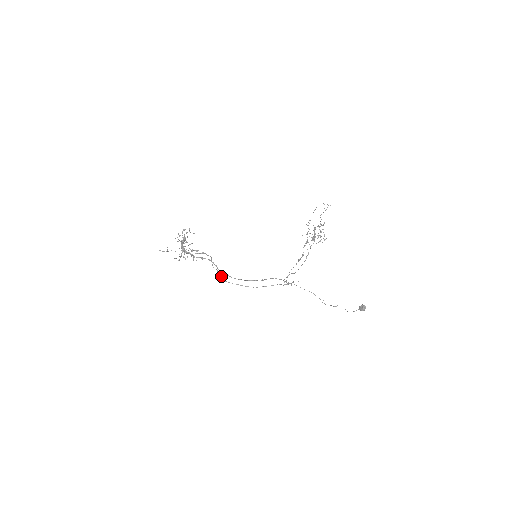
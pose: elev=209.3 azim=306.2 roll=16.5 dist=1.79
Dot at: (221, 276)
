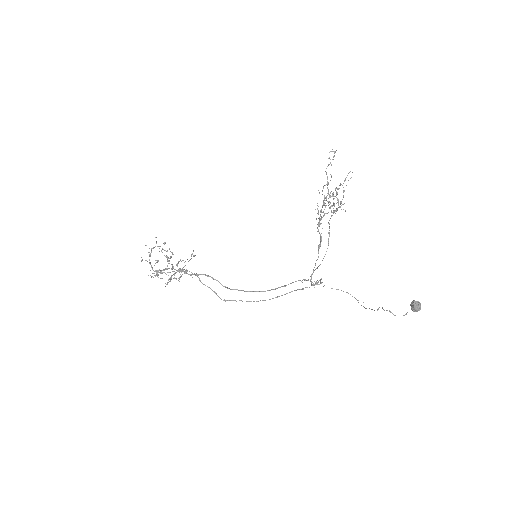
Dot at: occluded
